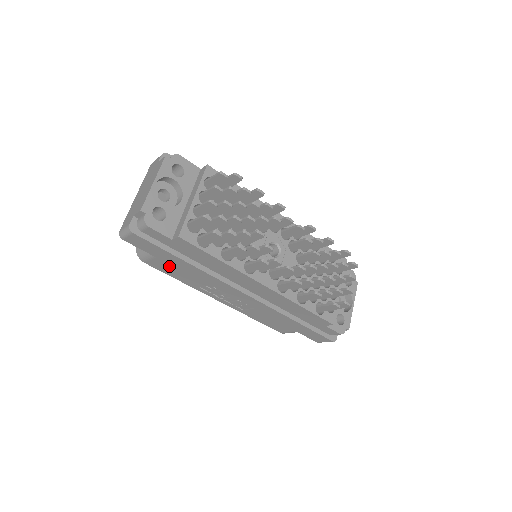
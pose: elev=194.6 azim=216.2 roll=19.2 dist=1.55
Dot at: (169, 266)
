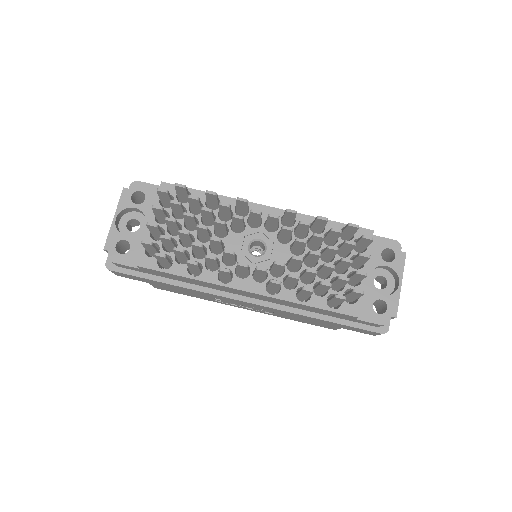
Dot at: (170, 288)
